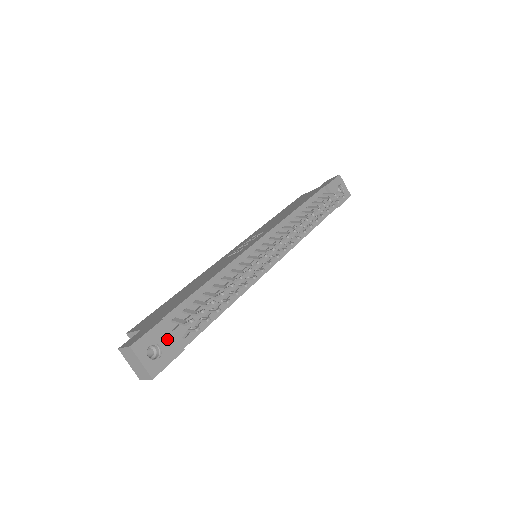
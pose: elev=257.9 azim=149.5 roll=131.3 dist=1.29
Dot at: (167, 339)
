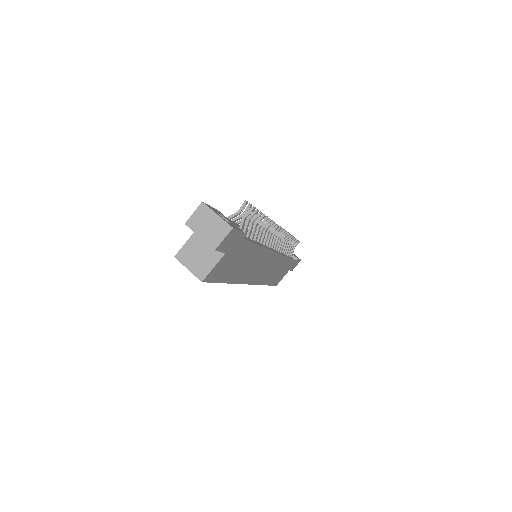
Dot at: (228, 220)
